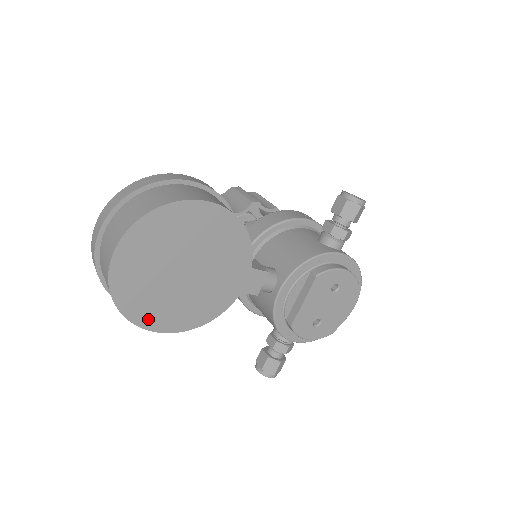
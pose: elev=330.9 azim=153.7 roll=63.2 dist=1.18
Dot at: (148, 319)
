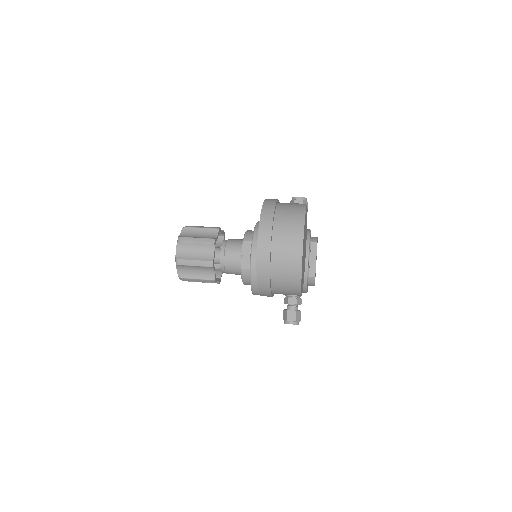
Dot at: occluded
